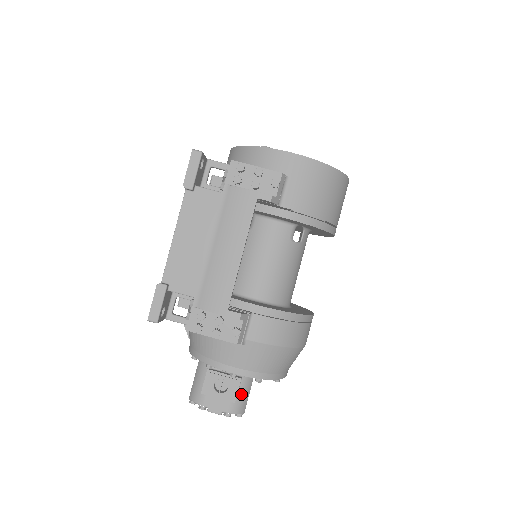
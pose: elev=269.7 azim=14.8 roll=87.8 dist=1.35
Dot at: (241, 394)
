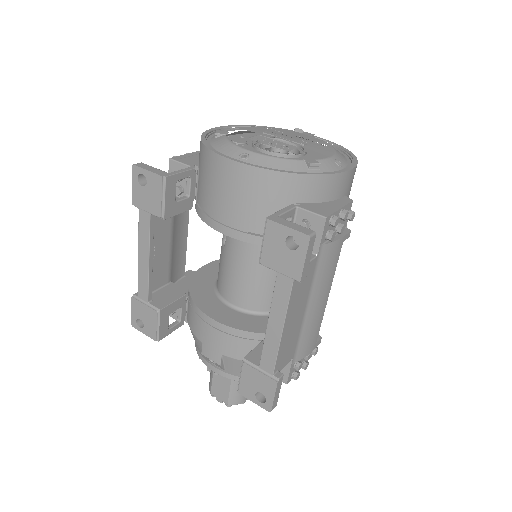
Dot at: occluded
